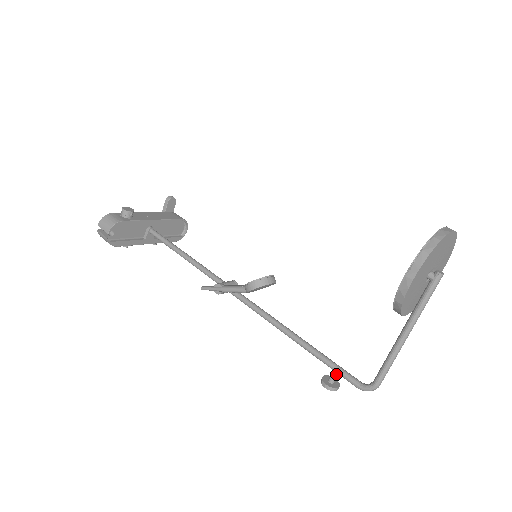
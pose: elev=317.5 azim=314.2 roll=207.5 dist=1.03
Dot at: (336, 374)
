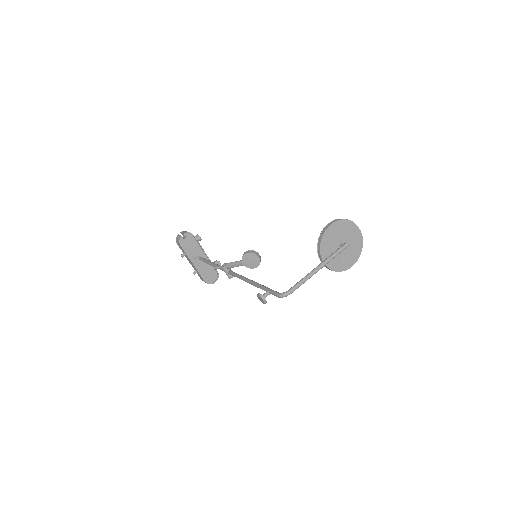
Dot at: (268, 292)
